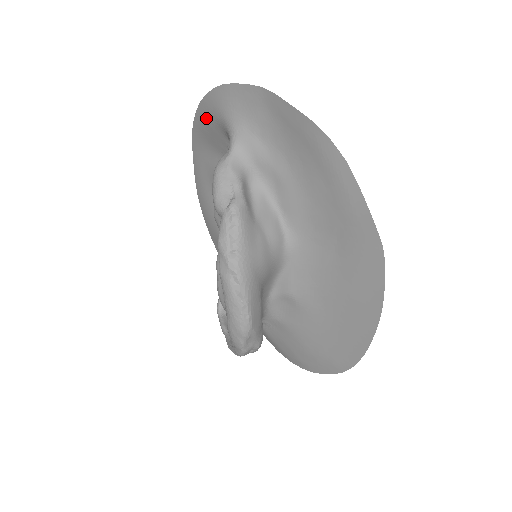
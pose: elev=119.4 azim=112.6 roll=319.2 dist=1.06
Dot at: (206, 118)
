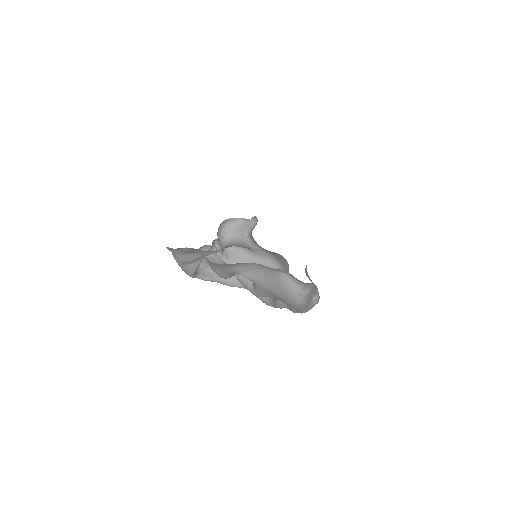
Dot at: occluded
